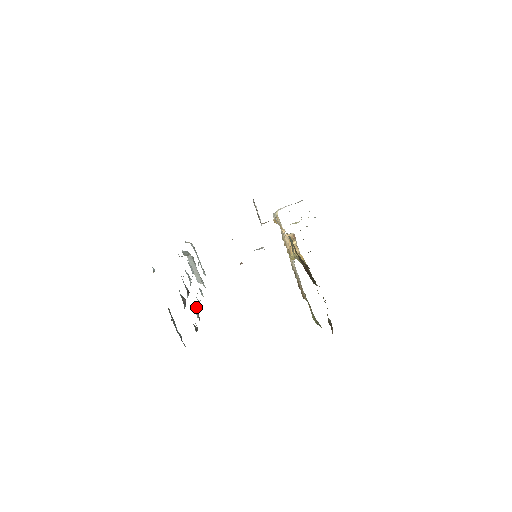
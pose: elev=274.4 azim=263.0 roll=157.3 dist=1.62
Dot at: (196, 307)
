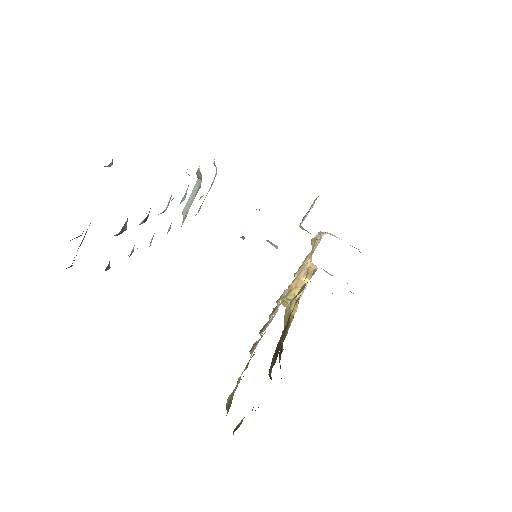
Dot at: occluded
